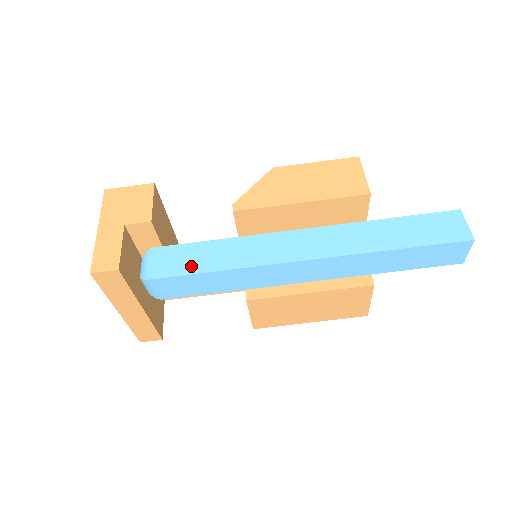
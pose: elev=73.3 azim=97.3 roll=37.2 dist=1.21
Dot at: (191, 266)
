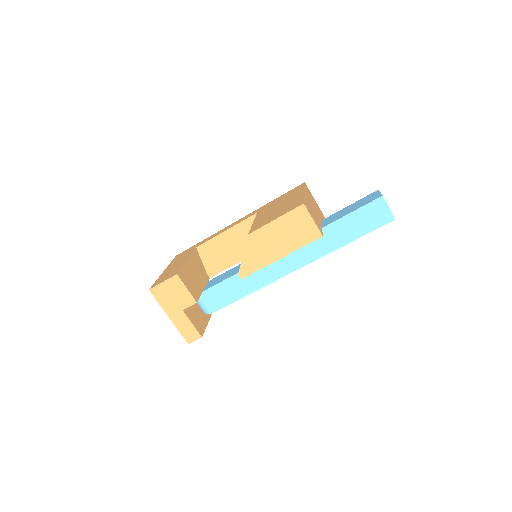
Dot at: (229, 298)
